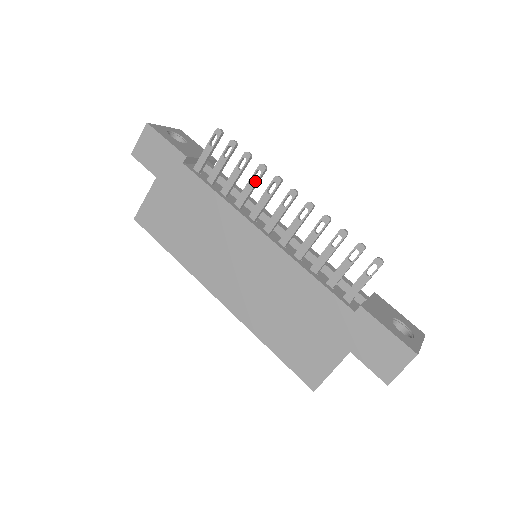
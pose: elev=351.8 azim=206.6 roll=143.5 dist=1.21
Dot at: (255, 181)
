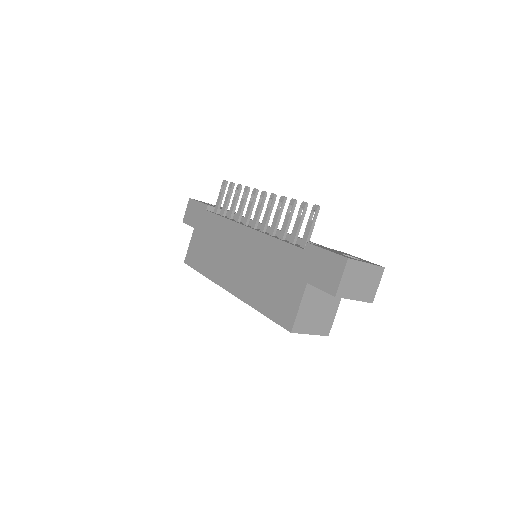
Dot at: (244, 199)
